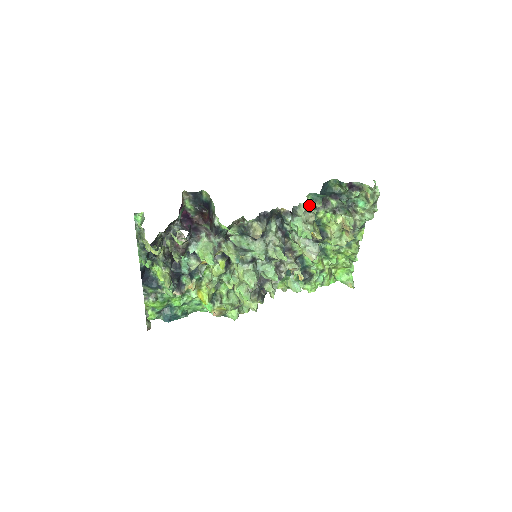
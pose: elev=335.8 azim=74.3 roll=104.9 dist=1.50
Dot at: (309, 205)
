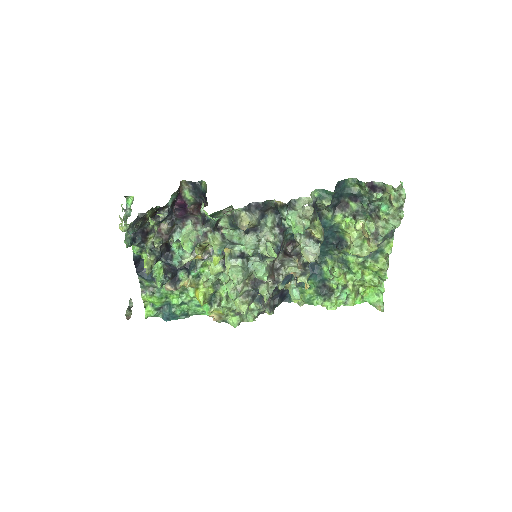
Dot at: (311, 200)
